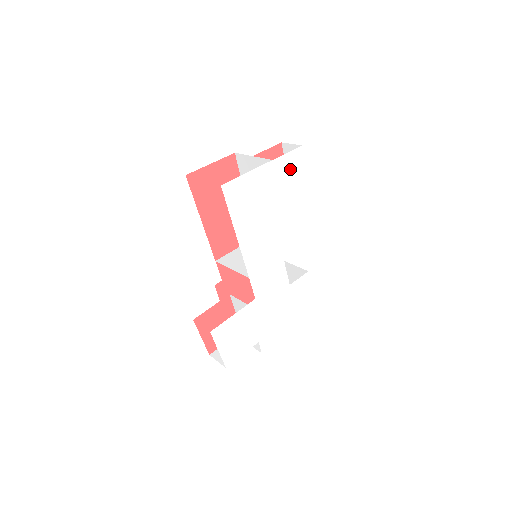
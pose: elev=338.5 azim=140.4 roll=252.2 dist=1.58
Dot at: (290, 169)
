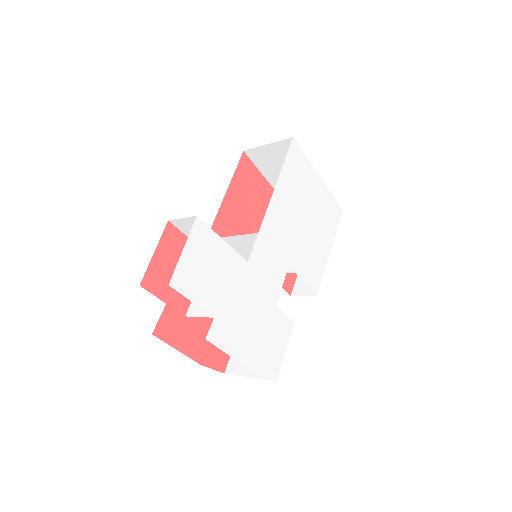
Dot at: (330, 210)
